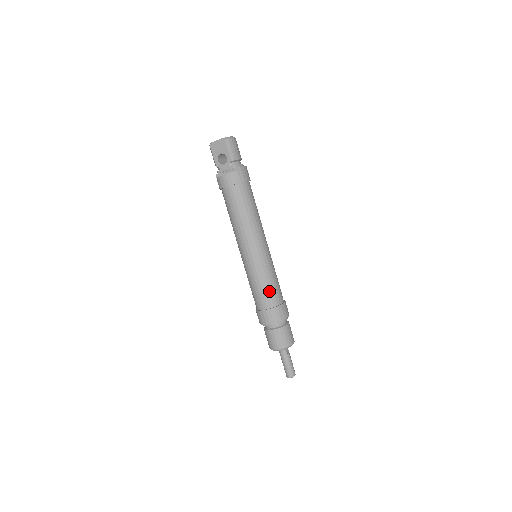
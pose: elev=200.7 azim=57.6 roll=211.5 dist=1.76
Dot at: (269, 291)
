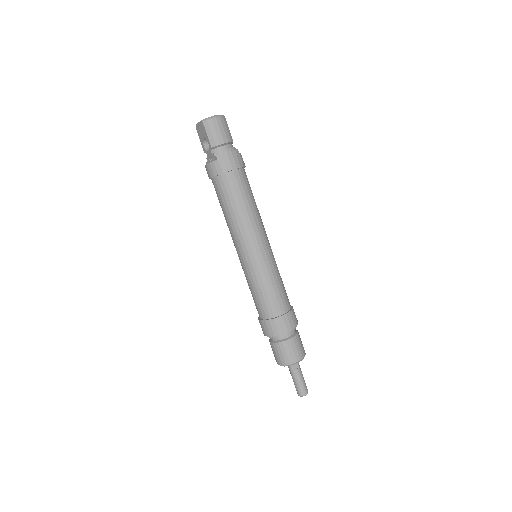
Dot at: (263, 300)
